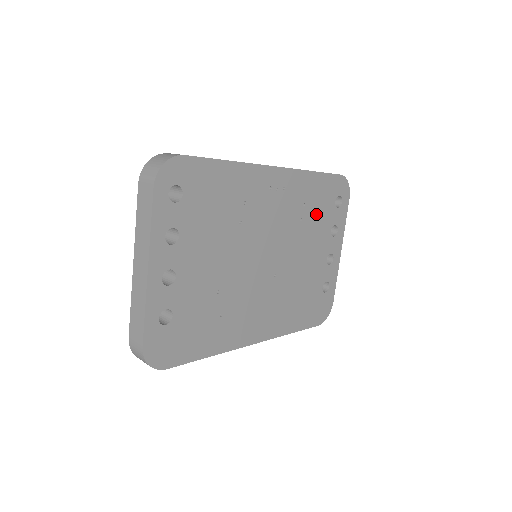
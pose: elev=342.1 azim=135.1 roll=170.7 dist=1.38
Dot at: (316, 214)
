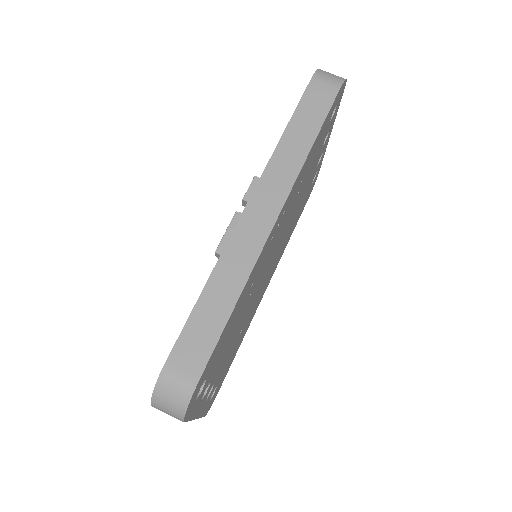
Dot at: (311, 163)
